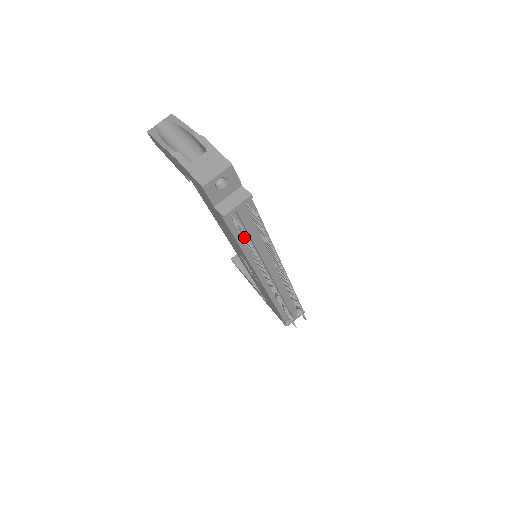
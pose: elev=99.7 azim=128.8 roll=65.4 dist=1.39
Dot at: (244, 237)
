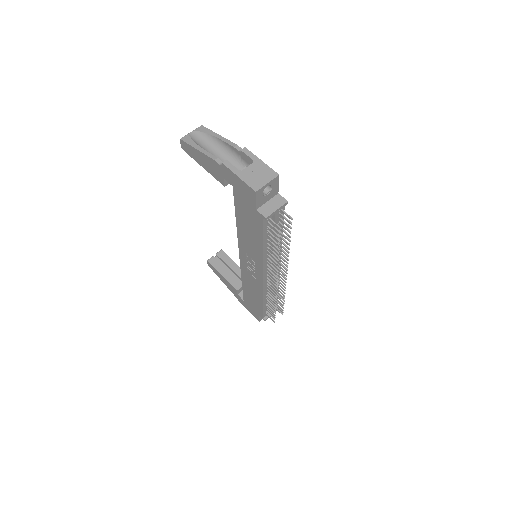
Dot at: (274, 237)
